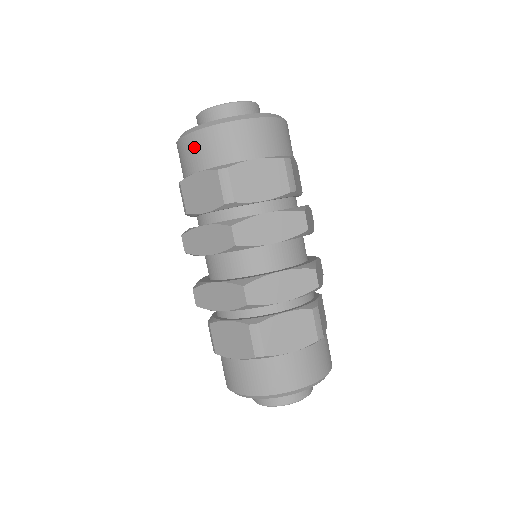
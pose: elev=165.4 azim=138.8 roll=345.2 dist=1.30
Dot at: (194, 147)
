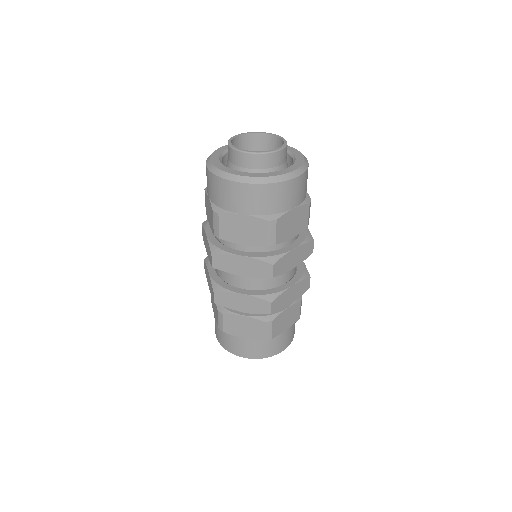
Dot at: (208, 179)
